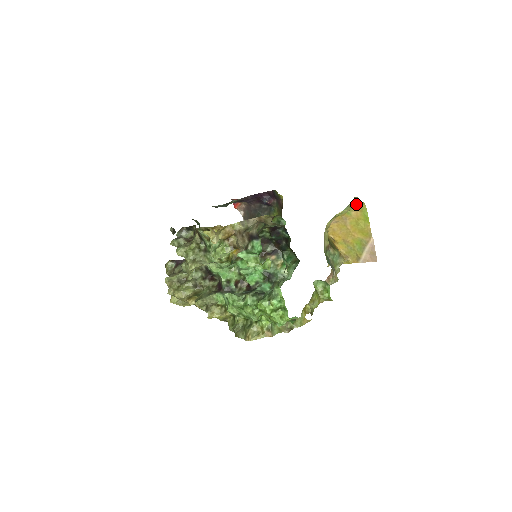
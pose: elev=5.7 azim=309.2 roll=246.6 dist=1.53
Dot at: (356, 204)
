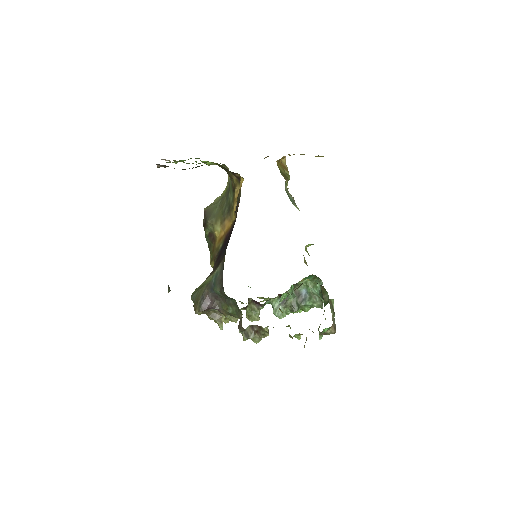
Dot at: occluded
